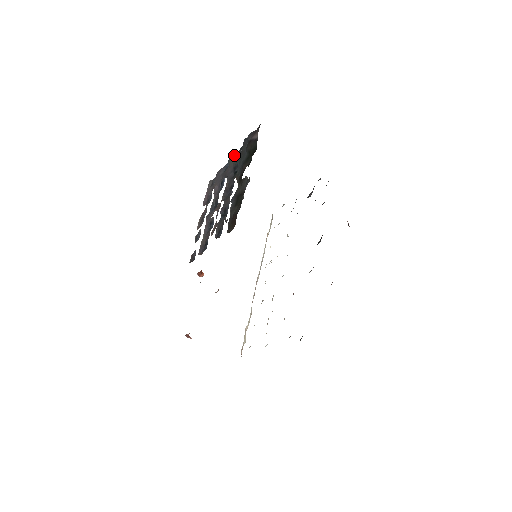
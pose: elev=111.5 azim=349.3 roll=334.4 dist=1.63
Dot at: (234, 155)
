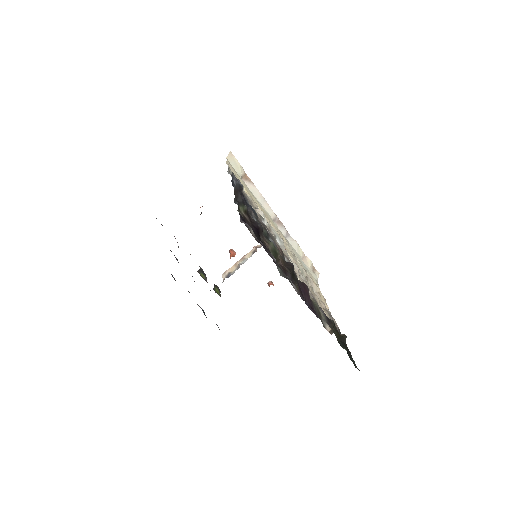
Dot at: occluded
